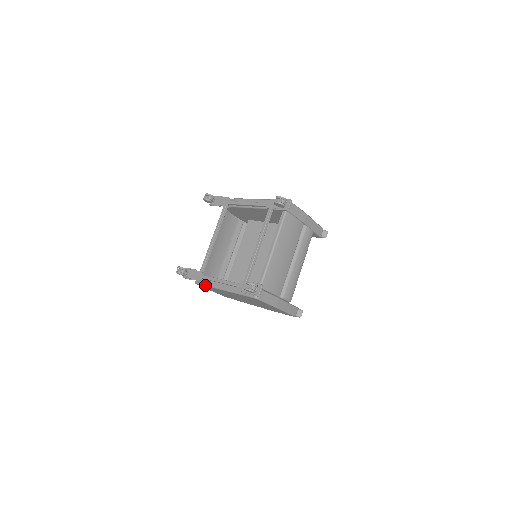
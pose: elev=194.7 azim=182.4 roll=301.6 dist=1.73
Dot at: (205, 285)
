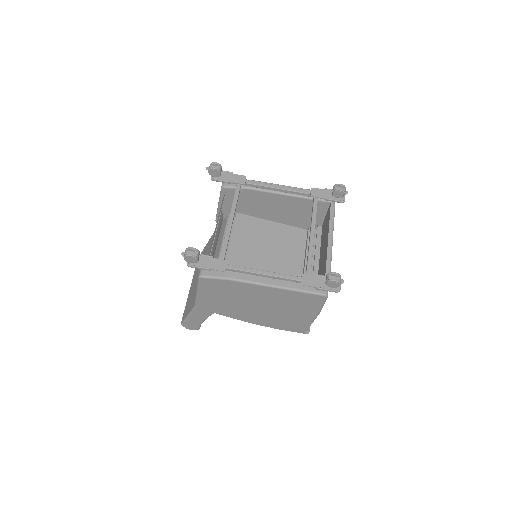
Dot at: (229, 279)
